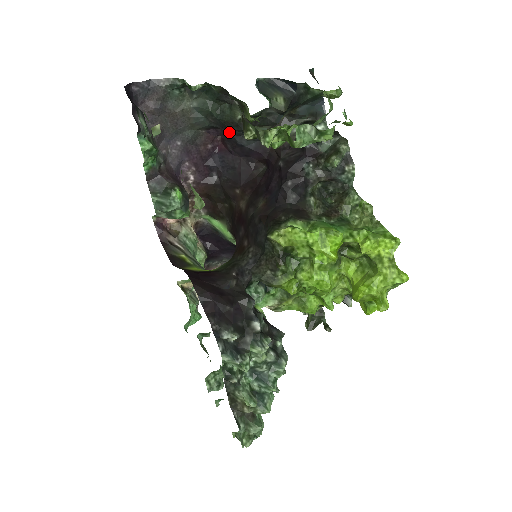
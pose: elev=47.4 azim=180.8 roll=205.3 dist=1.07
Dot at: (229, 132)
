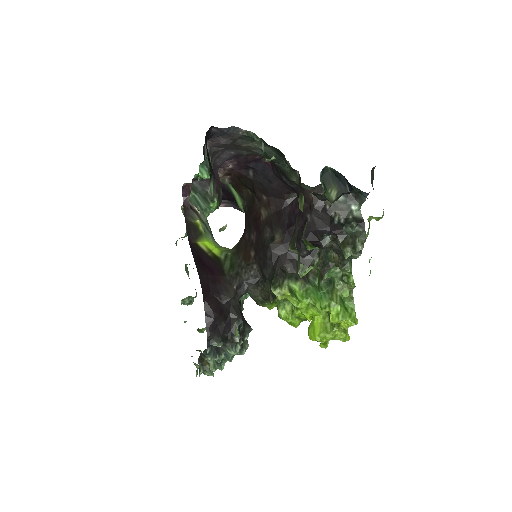
Dot at: (280, 172)
